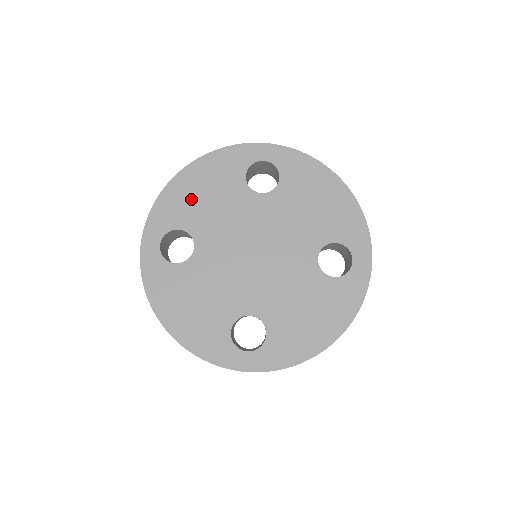
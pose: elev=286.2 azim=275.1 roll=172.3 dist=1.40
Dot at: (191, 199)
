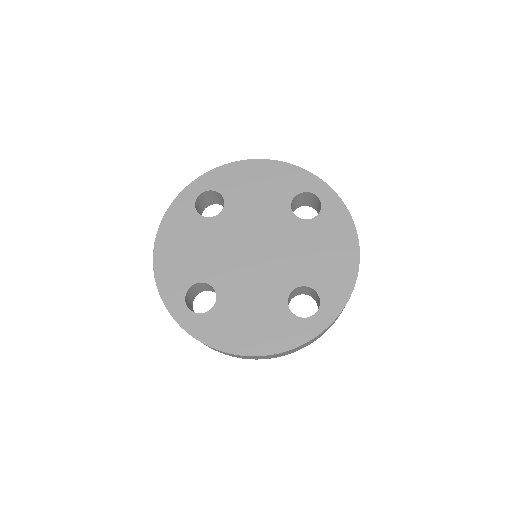
Dot at: (179, 261)
